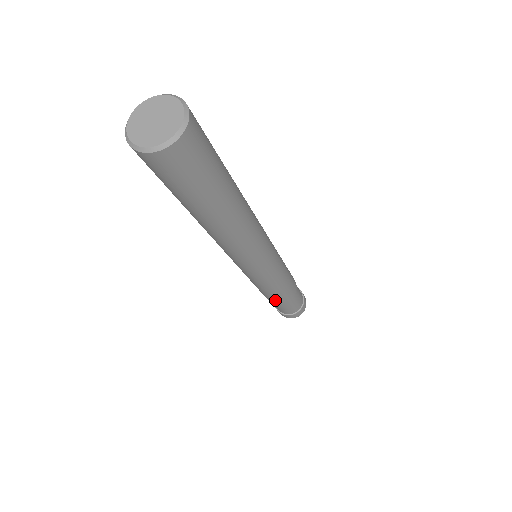
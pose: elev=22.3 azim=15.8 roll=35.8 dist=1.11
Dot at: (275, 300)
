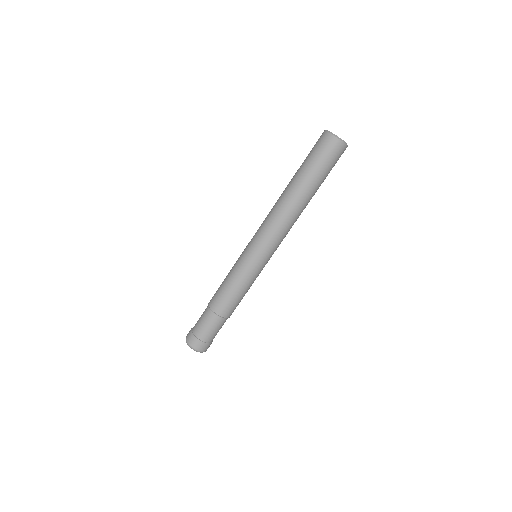
Dot at: (222, 304)
